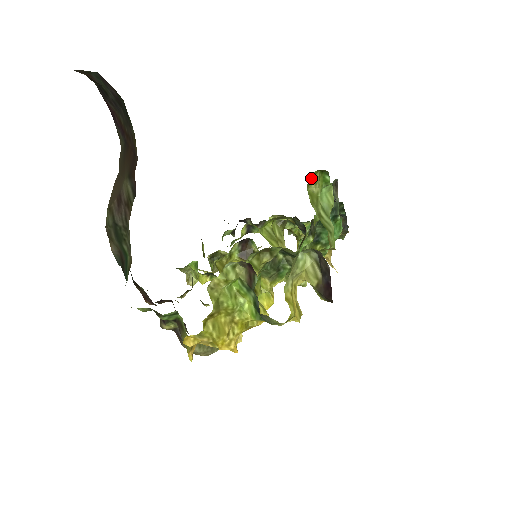
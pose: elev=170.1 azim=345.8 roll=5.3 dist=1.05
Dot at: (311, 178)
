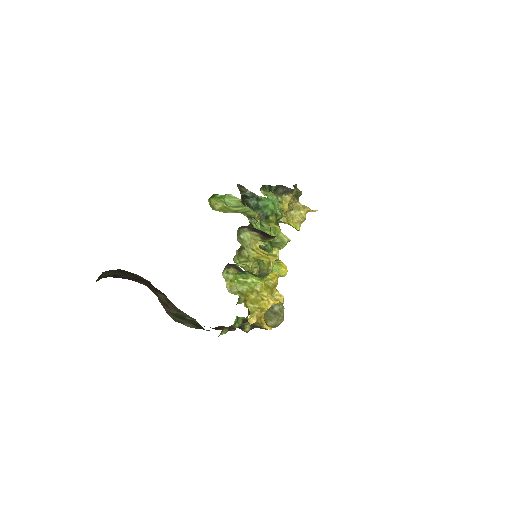
Dot at: (211, 205)
